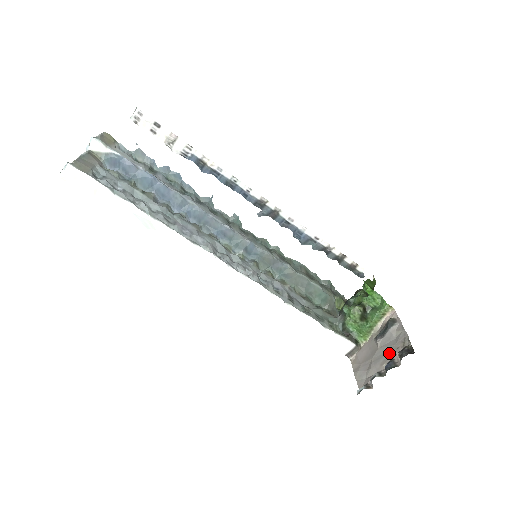
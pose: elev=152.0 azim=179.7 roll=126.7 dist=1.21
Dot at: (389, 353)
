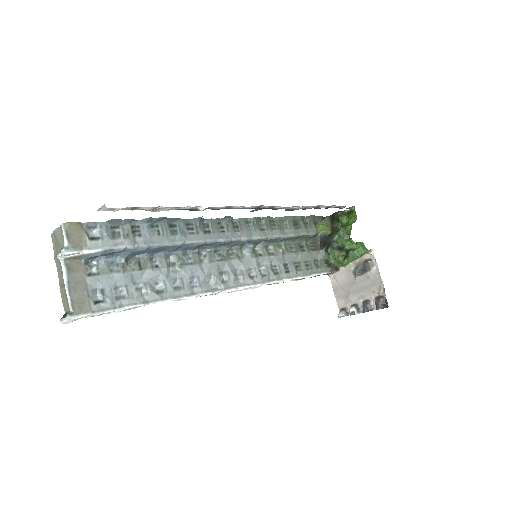
Dot at: (366, 293)
